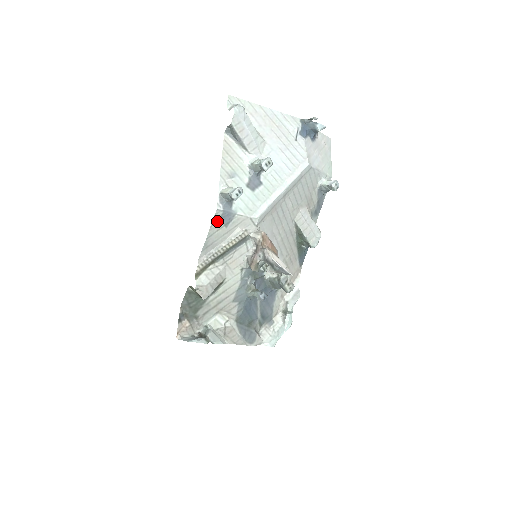
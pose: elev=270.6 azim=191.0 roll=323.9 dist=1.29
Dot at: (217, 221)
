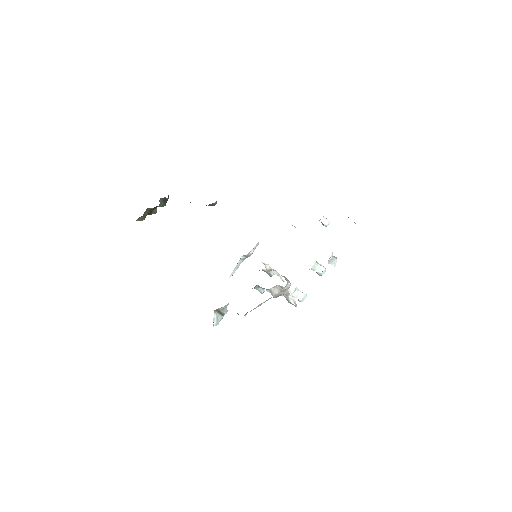
Dot at: occluded
